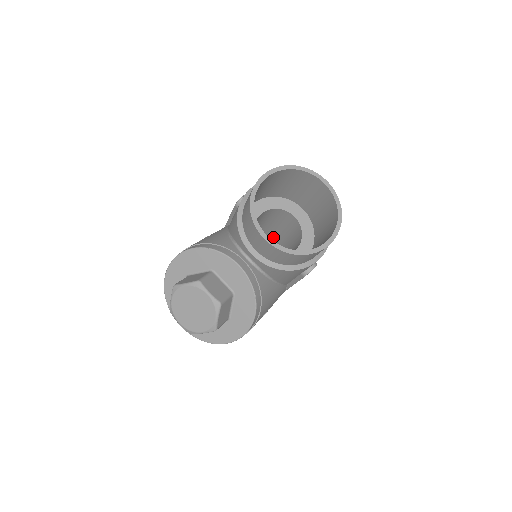
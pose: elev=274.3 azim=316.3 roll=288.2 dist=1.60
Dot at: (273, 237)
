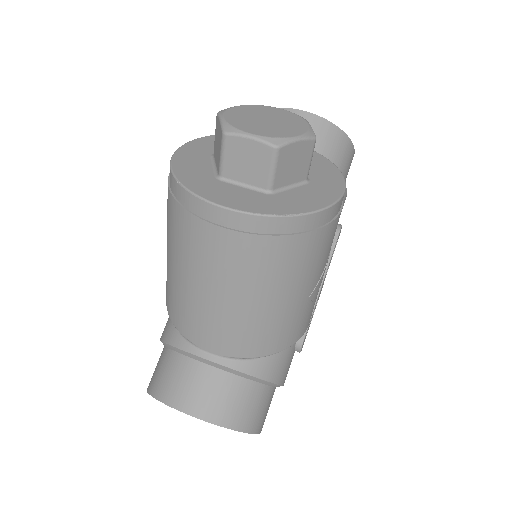
Dot at: occluded
